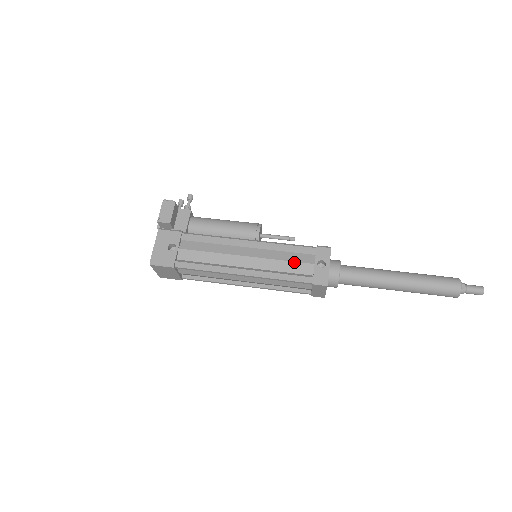
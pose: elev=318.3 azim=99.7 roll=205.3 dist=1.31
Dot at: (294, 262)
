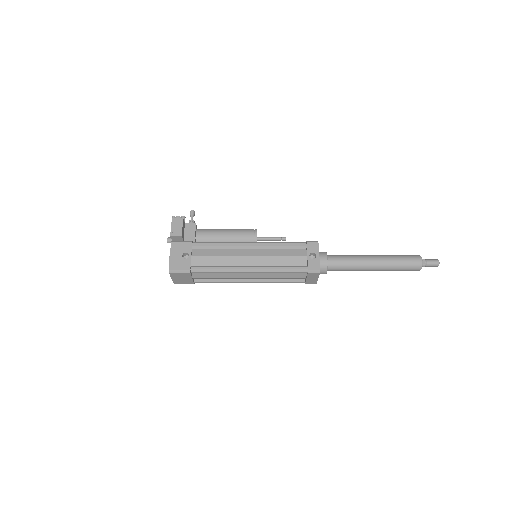
Dot at: (290, 256)
